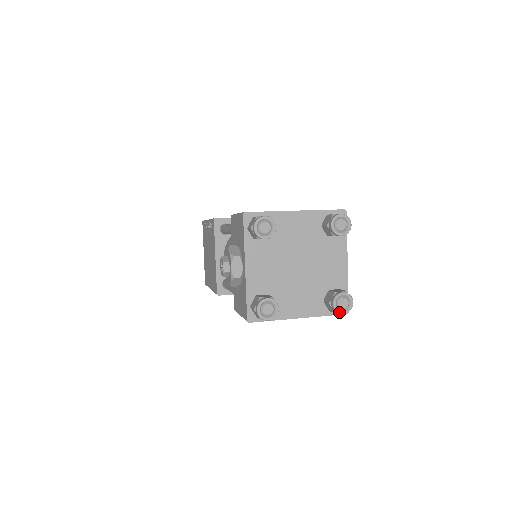
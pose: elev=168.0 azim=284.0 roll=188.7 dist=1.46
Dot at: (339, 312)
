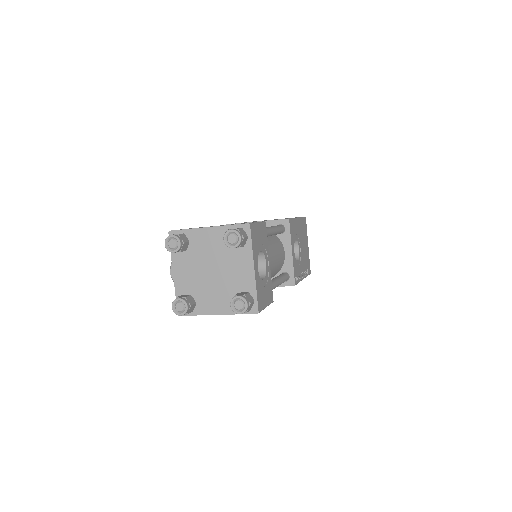
Dot at: (236, 312)
